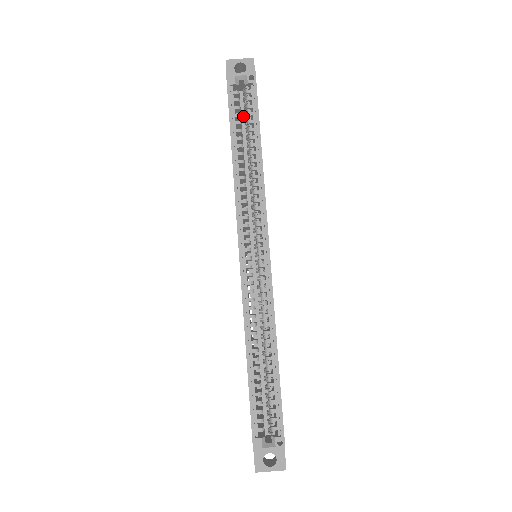
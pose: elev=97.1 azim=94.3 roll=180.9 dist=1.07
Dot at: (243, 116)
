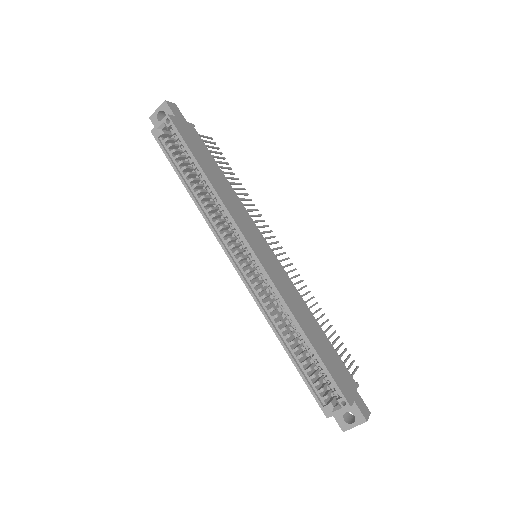
Dot at: occluded
